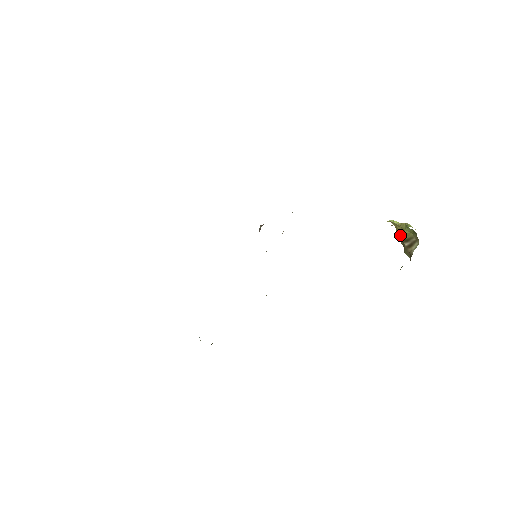
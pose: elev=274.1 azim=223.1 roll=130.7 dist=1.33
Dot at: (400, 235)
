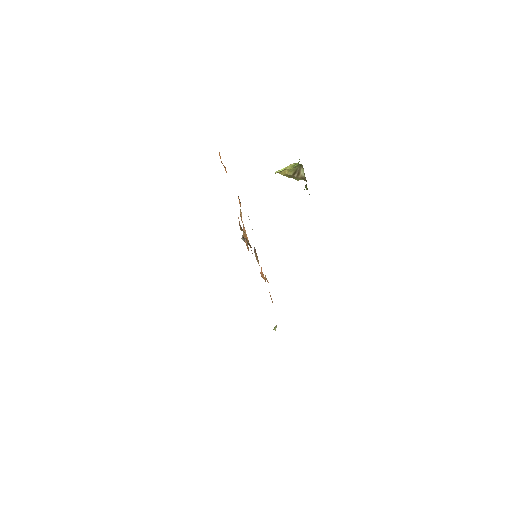
Dot at: (288, 174)
